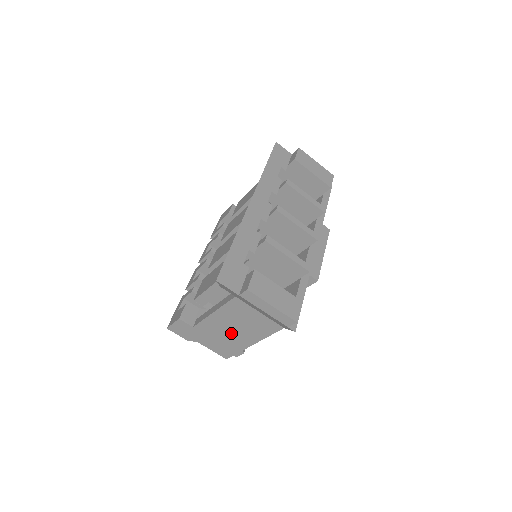
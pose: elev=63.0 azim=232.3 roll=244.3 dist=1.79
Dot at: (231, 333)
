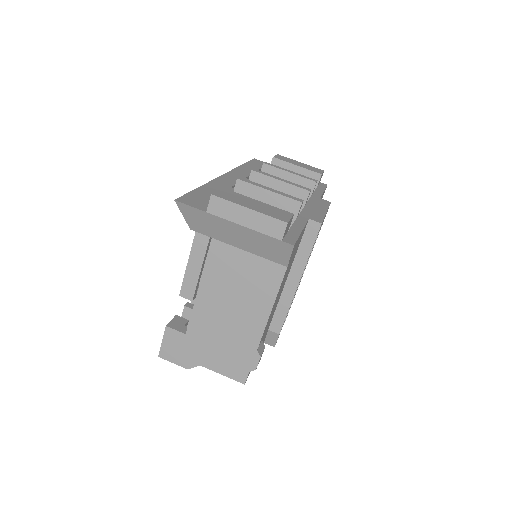
Dot at: (231, 319)
